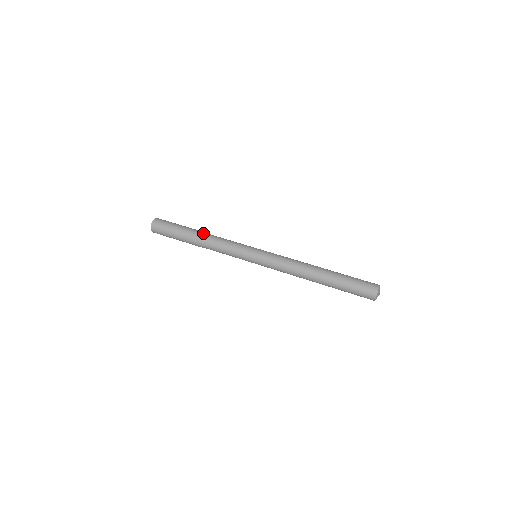
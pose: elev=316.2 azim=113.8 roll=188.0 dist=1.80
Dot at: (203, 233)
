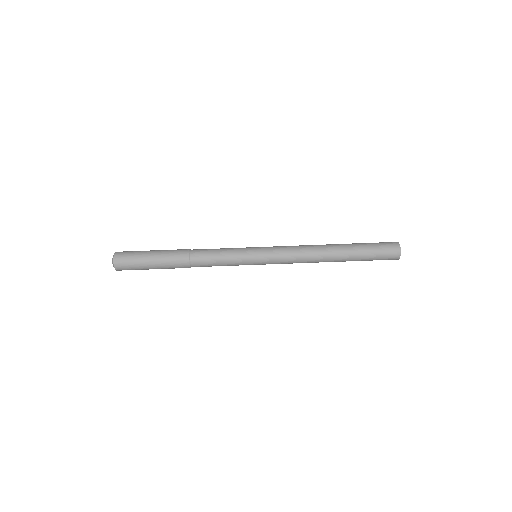
Dot at: (184, 250)
